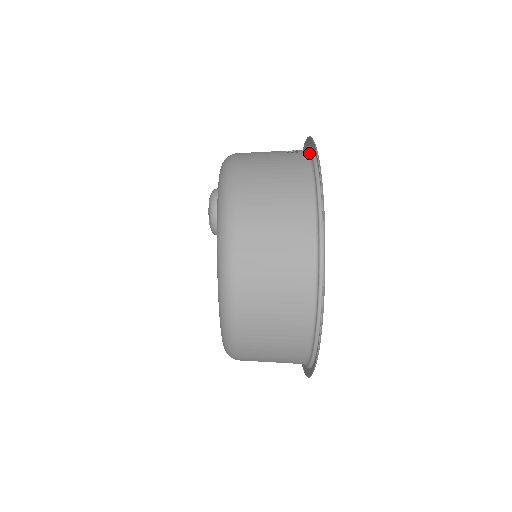
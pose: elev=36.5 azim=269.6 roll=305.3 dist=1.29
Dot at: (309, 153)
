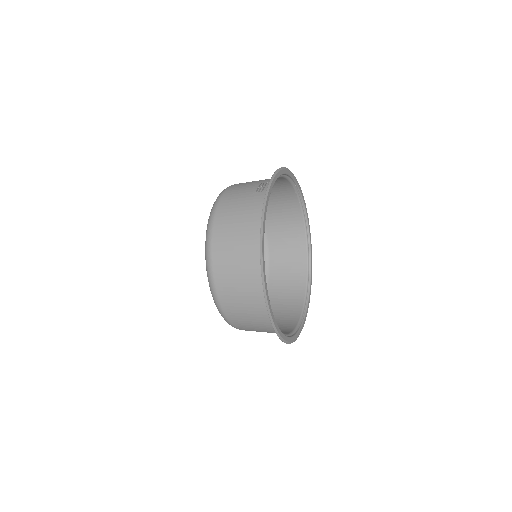
Dot at: occluded
